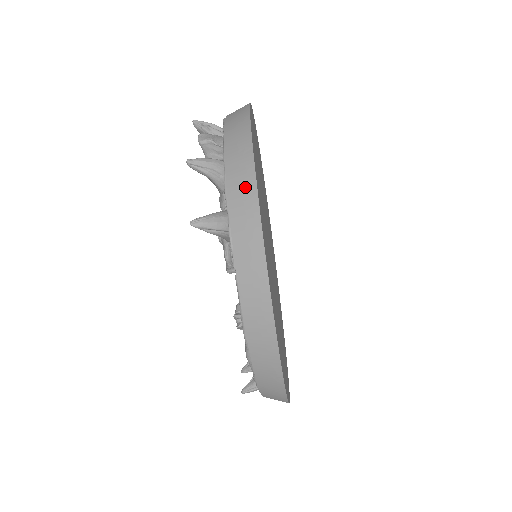
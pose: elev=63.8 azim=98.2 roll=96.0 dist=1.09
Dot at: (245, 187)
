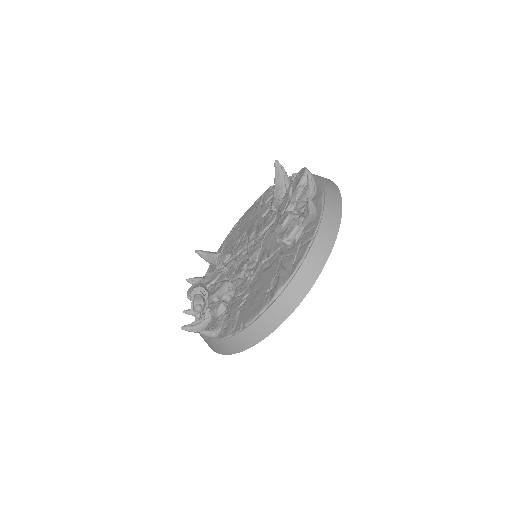
Dot at: (336, 205)
